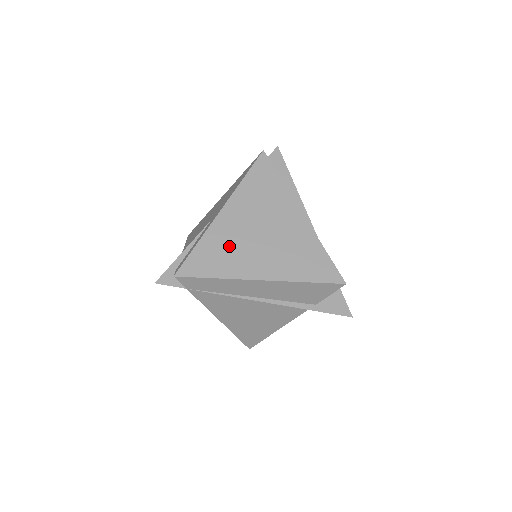
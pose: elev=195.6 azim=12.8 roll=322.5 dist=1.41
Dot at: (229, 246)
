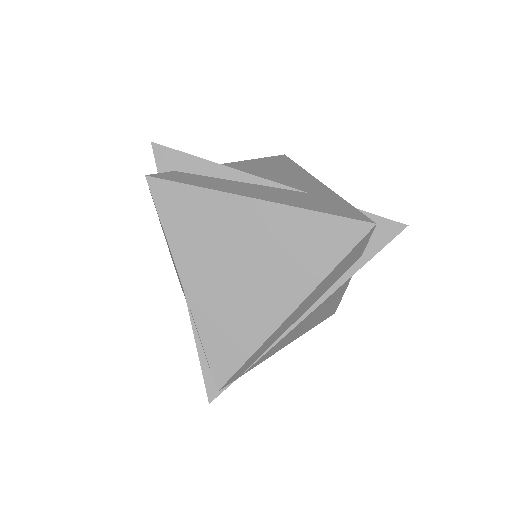
Dot at: (230, 312)
